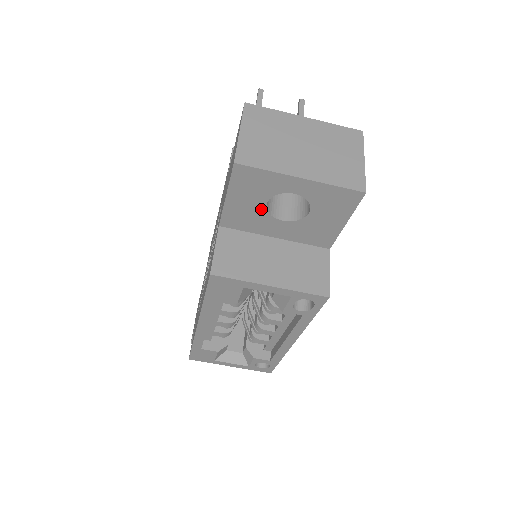
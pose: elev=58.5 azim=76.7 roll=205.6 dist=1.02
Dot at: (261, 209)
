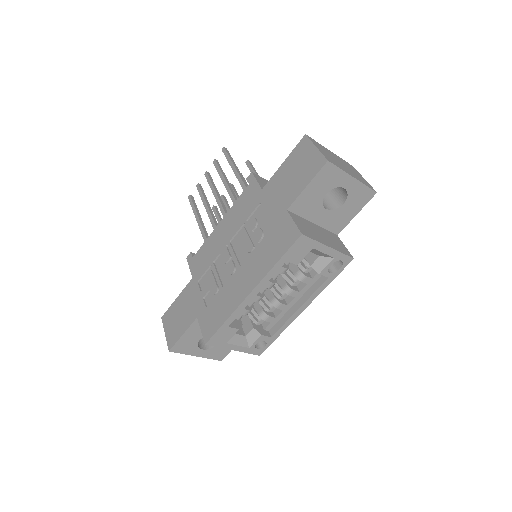
Dot at: (320, 198)
